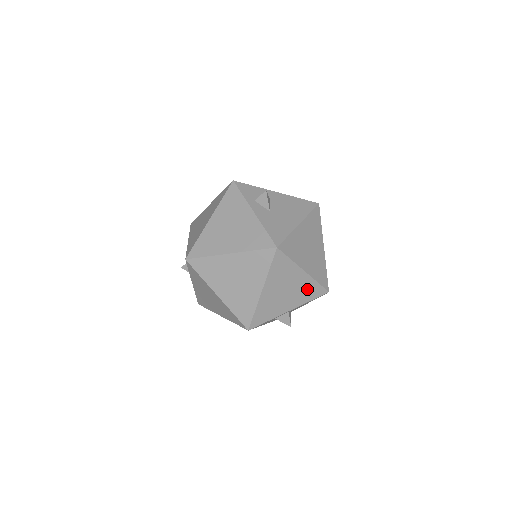
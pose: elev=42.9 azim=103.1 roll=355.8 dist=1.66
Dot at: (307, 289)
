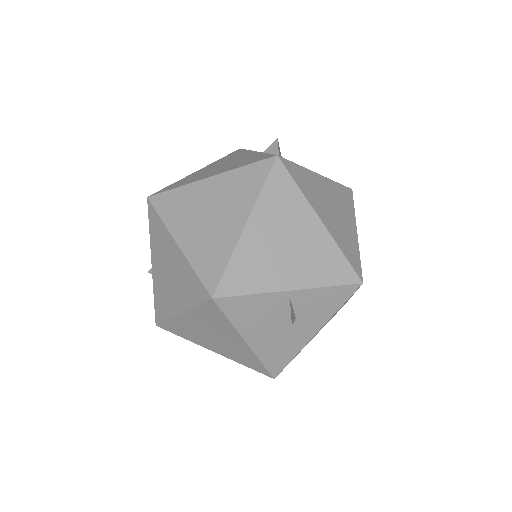
Dot at: (324, 258)
